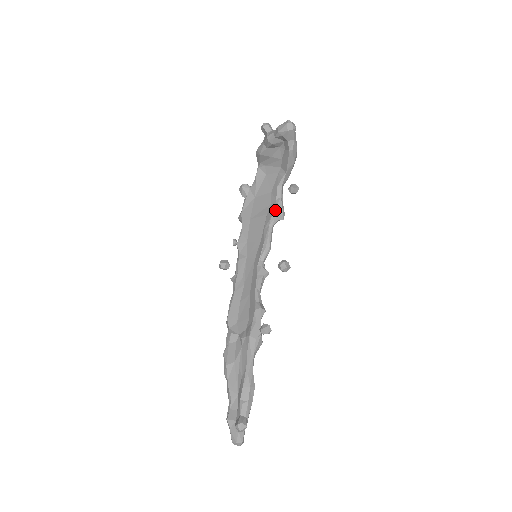
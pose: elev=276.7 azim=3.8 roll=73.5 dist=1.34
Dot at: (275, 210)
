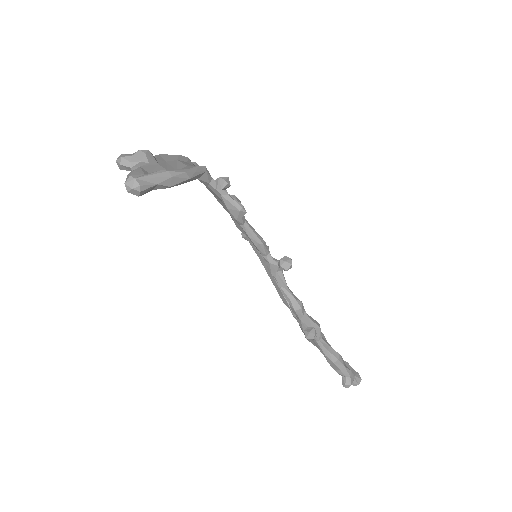
Dot at: occluded
